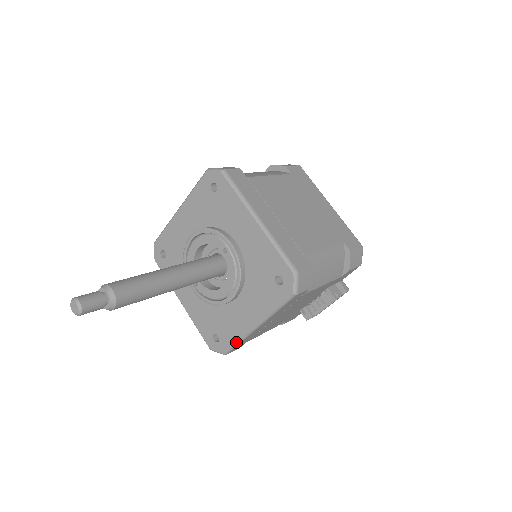
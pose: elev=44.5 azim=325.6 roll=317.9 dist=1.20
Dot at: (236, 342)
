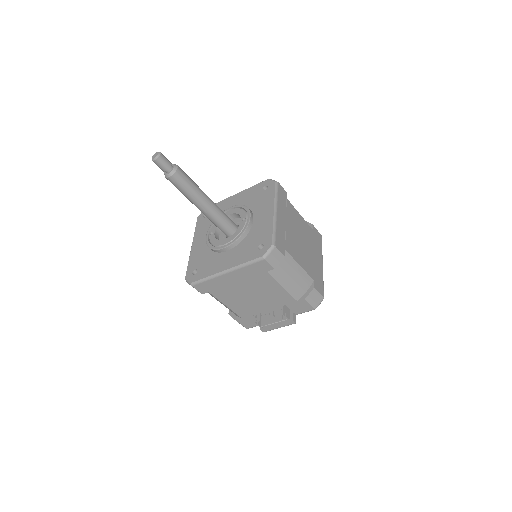
Dot at: (205, 277)
